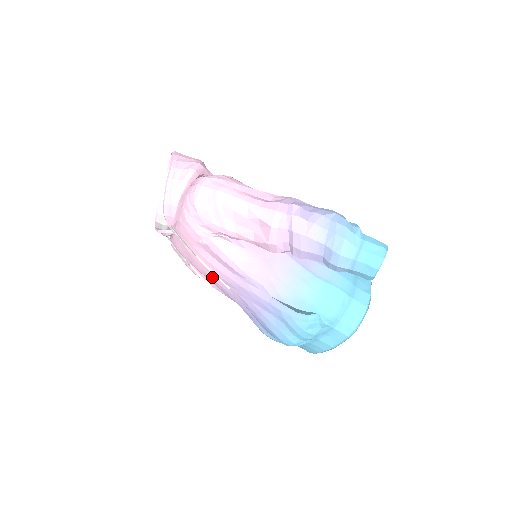
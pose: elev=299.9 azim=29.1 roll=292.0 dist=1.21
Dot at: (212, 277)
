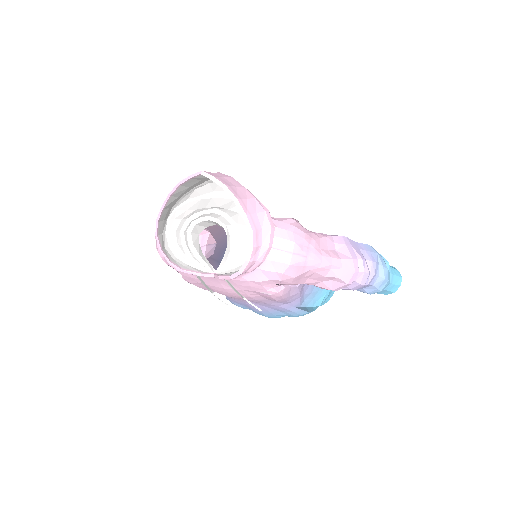
Dot at: (233, 297)
